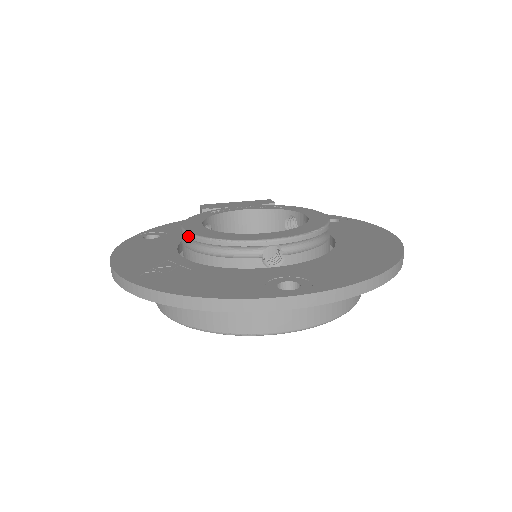
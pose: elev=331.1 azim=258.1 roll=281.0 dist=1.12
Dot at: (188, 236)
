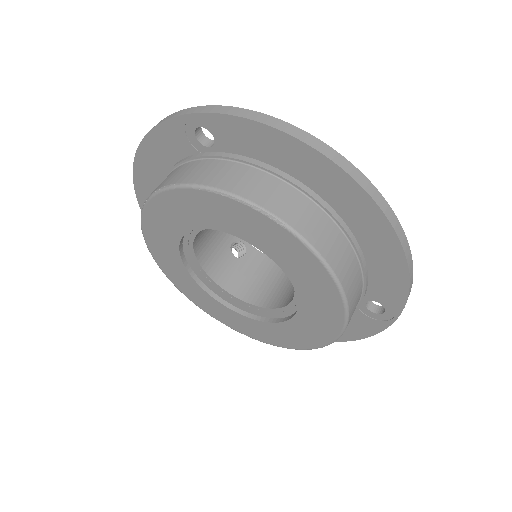
Dot at: occluded
